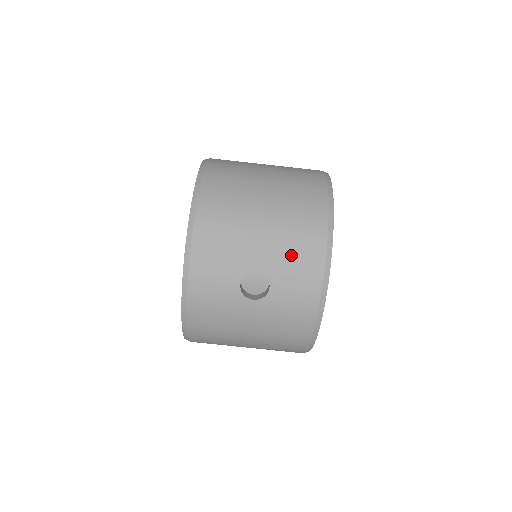
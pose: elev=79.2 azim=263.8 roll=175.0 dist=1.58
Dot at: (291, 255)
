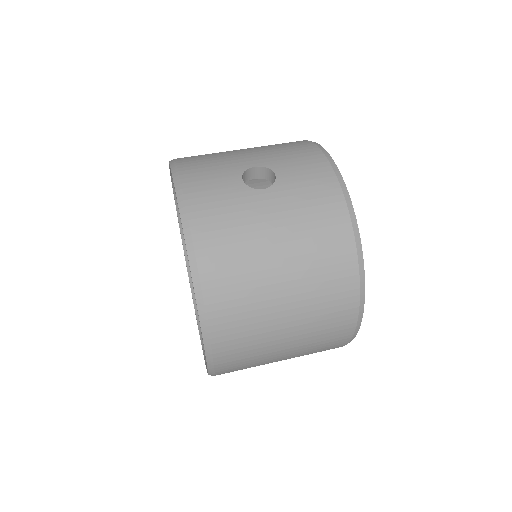
Dot at: (283, 152)
